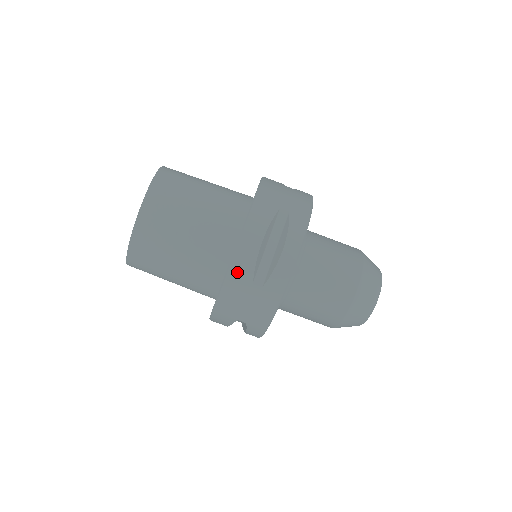
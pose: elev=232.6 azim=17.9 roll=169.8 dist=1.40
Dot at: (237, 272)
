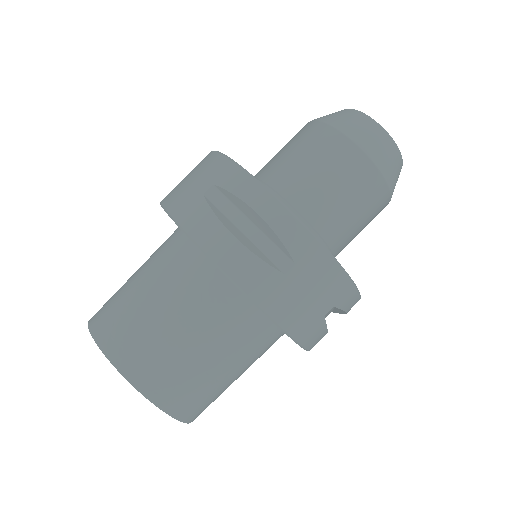
Dot at: (259, 288)
